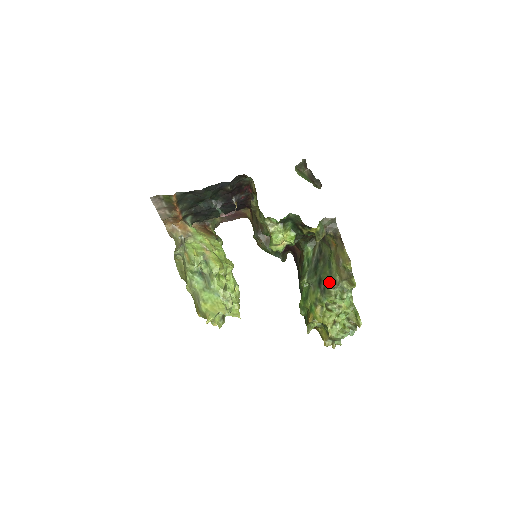
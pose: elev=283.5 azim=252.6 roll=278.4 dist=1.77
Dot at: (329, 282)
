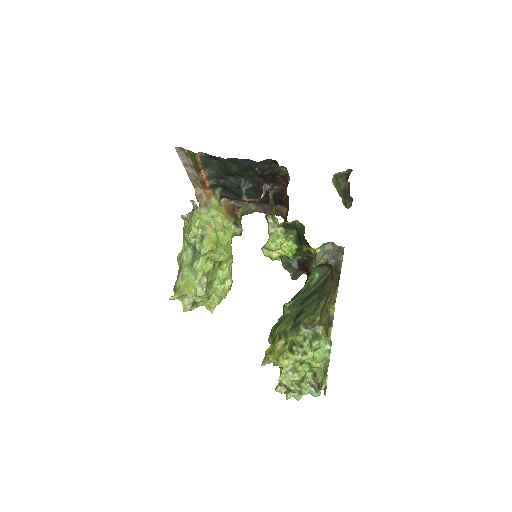
Dot at: (307, 319)
